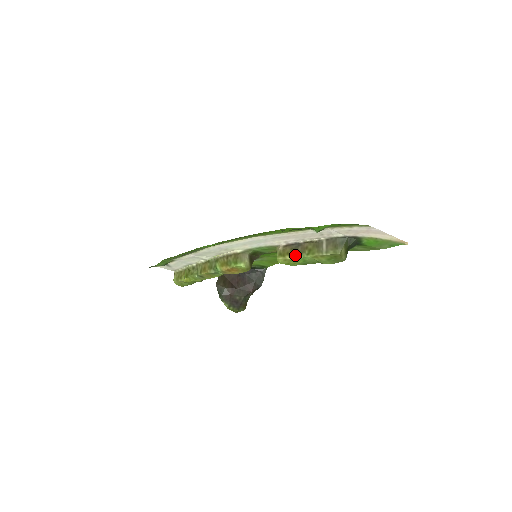
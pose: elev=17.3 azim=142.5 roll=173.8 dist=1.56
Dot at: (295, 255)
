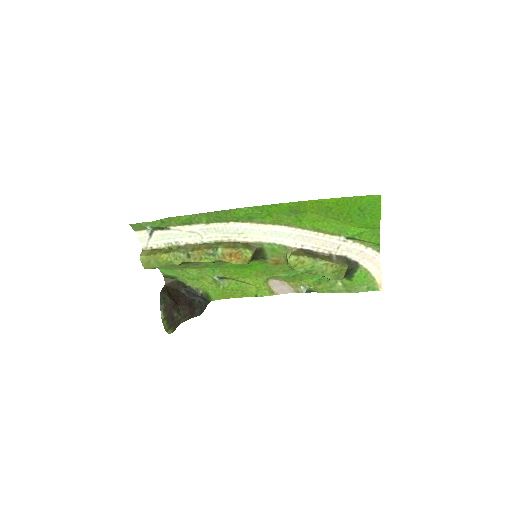
Dot at: (309, 257)
